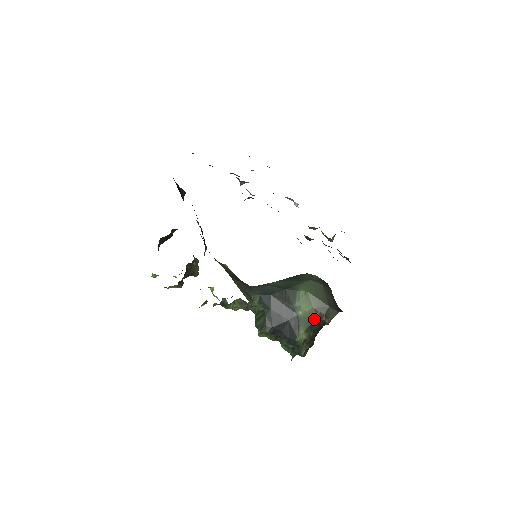
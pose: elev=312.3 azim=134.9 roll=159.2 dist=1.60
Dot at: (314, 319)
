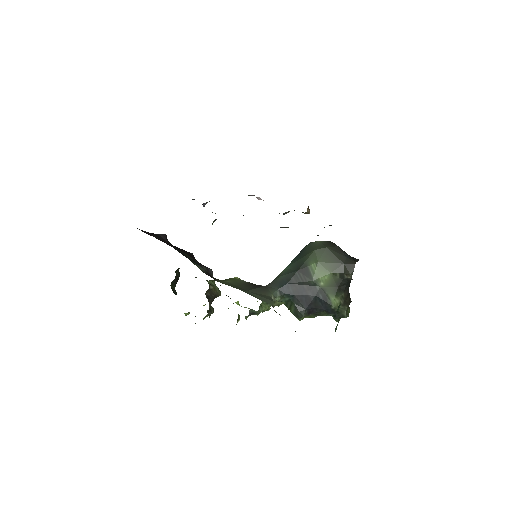
Dot at: (337, 282)
